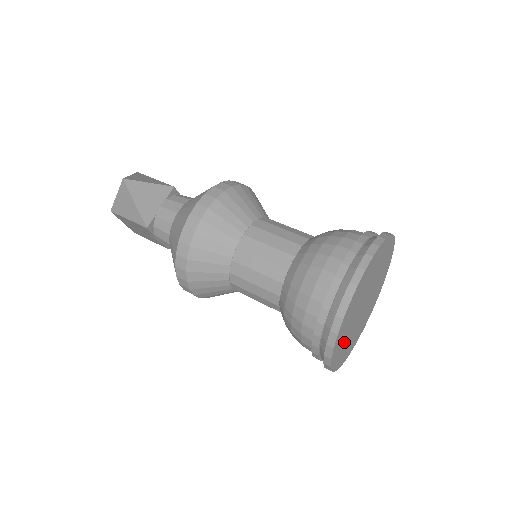
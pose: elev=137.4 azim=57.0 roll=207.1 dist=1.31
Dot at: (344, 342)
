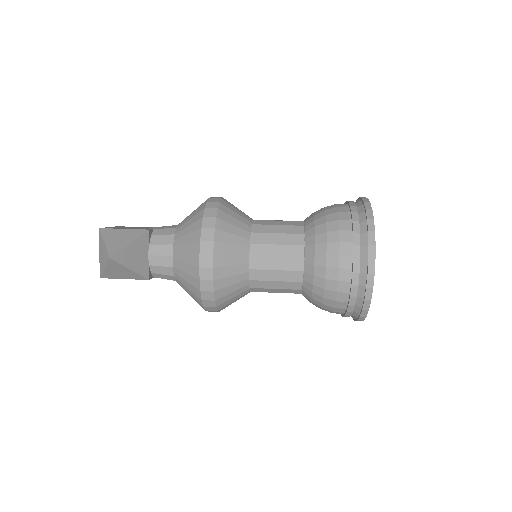
Dot at: occluded
